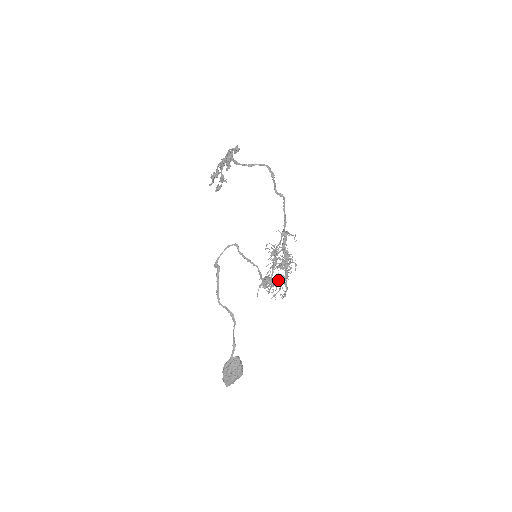
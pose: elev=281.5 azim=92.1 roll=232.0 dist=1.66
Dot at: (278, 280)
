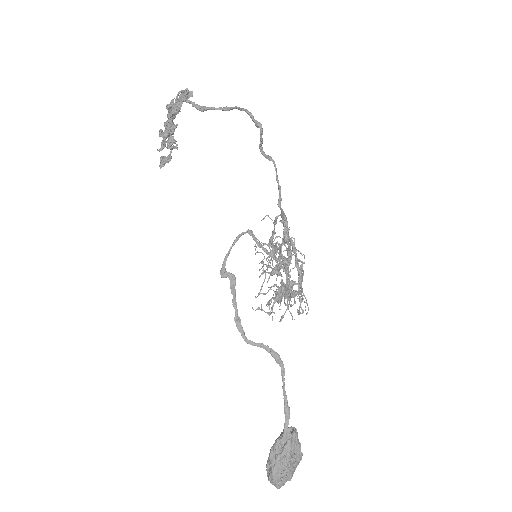
Dot at: occluded
